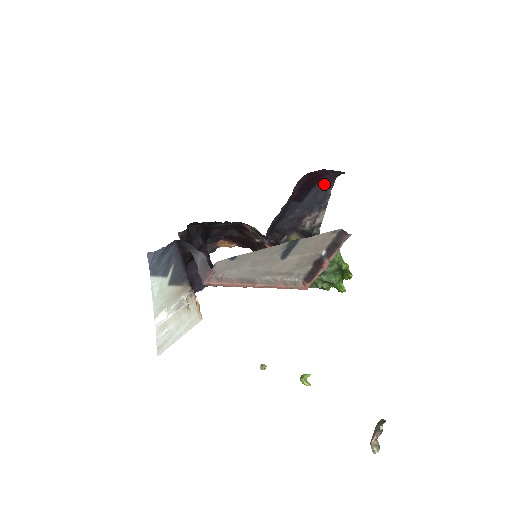
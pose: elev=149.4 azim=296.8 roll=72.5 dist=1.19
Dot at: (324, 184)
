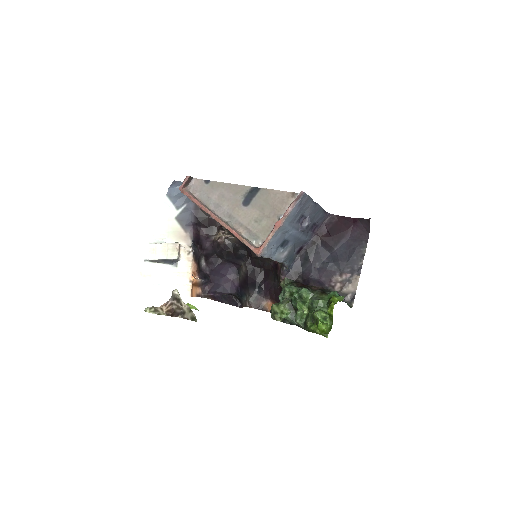
Dot at: (357, 239)
